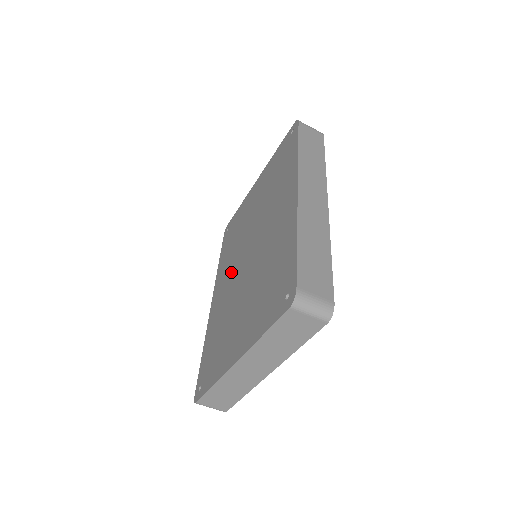
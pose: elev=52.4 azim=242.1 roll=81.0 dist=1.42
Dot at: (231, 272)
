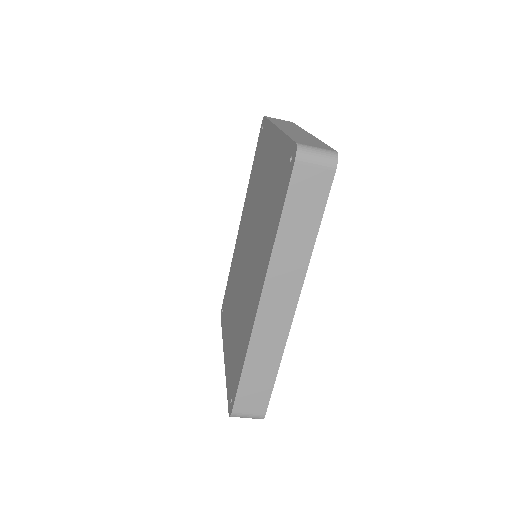
Dot at: (245, 234)
